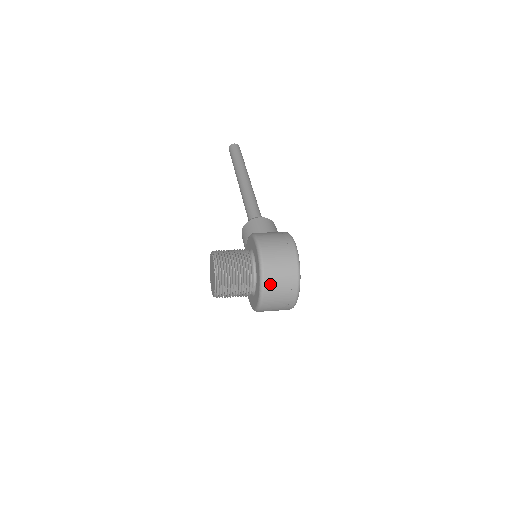
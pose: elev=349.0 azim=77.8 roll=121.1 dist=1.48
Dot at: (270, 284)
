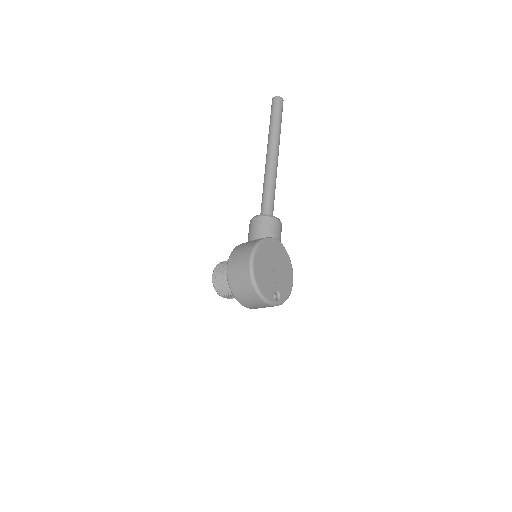
Dot at: (241, 299)
